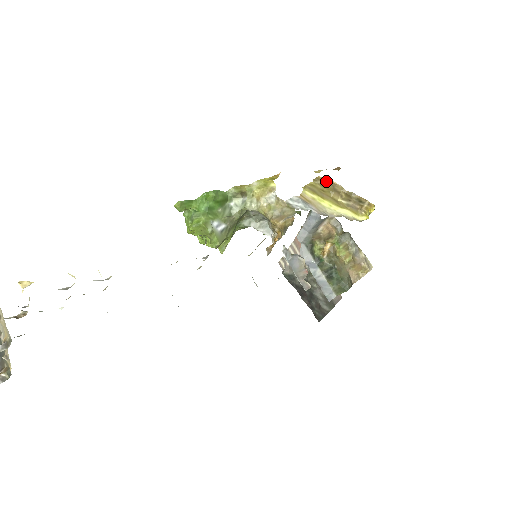
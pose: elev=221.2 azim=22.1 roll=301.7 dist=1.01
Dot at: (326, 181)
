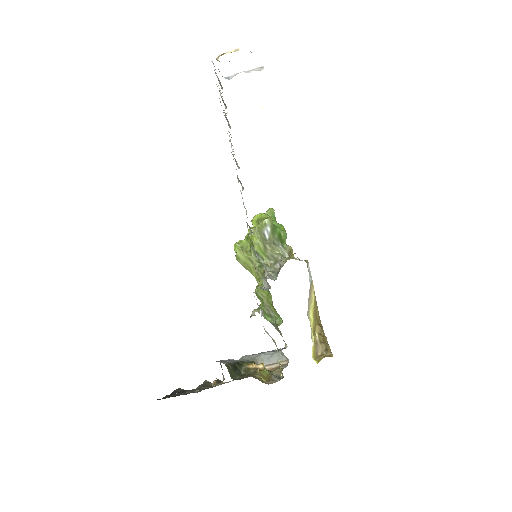
Dot at: (321, 324)
